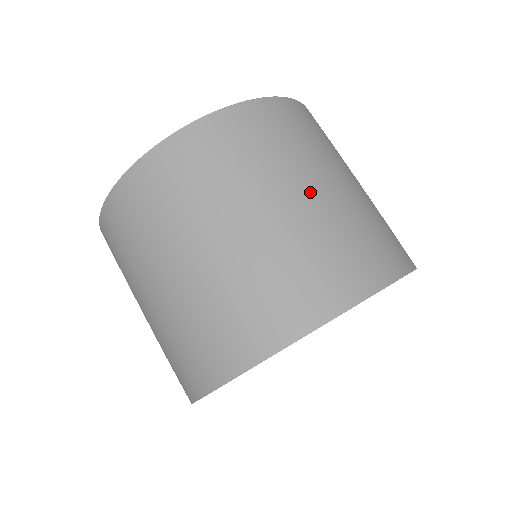
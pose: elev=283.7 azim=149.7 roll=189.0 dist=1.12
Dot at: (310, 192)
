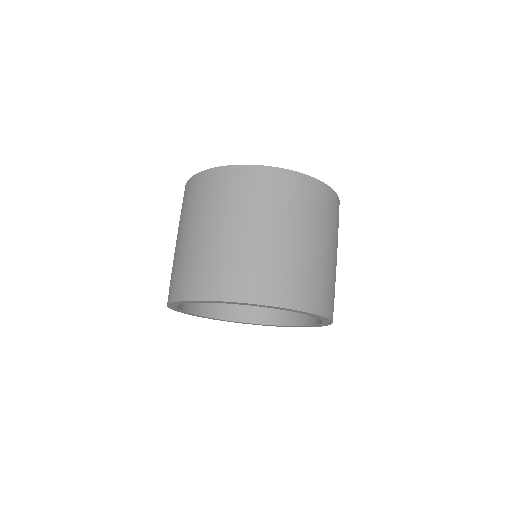
Dot at: (300, 240)
